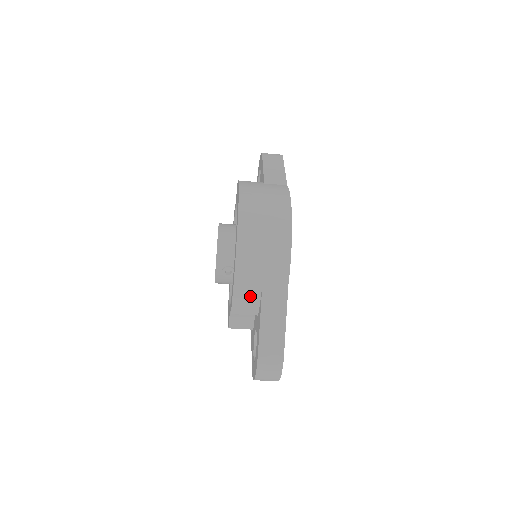
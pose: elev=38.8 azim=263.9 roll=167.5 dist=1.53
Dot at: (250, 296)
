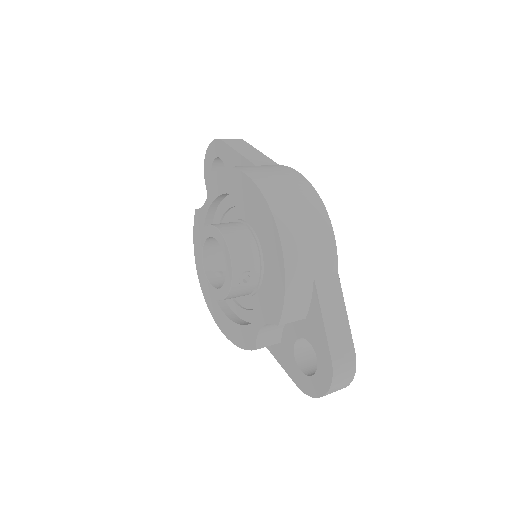
Dot at: (302, 295)
